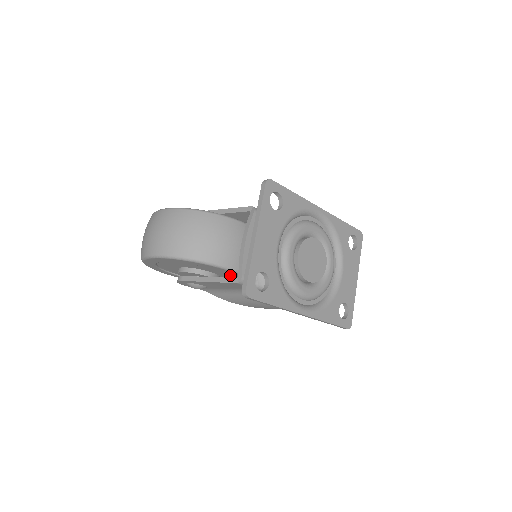
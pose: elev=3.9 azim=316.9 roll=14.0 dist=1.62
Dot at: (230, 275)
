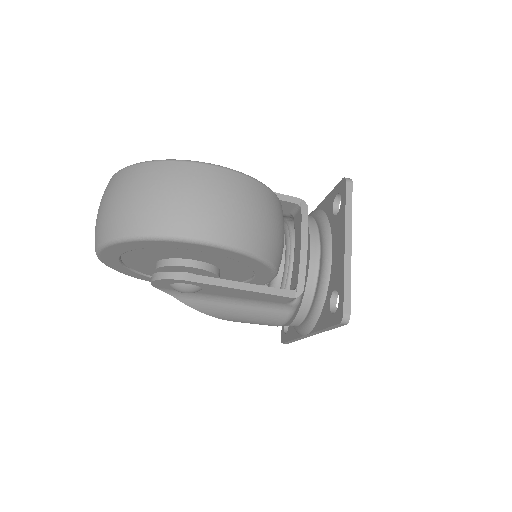
Dot at: (237, 278)
